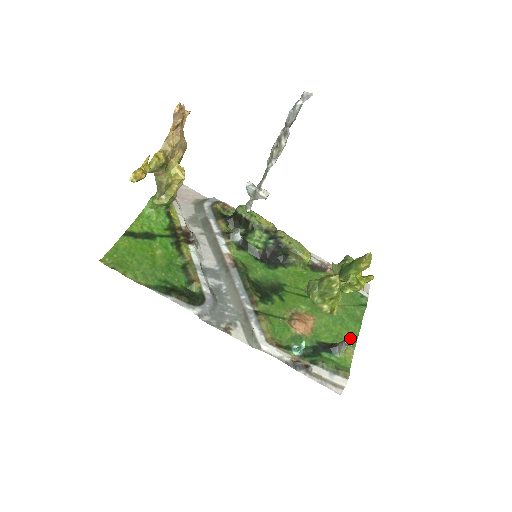
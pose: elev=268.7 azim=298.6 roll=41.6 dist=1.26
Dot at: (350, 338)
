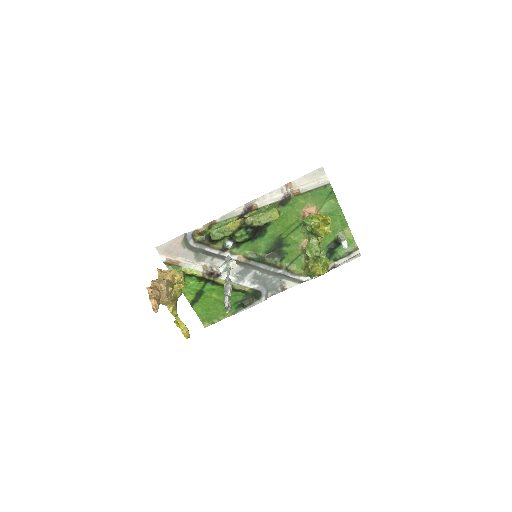
Dot at: (344, 244)
